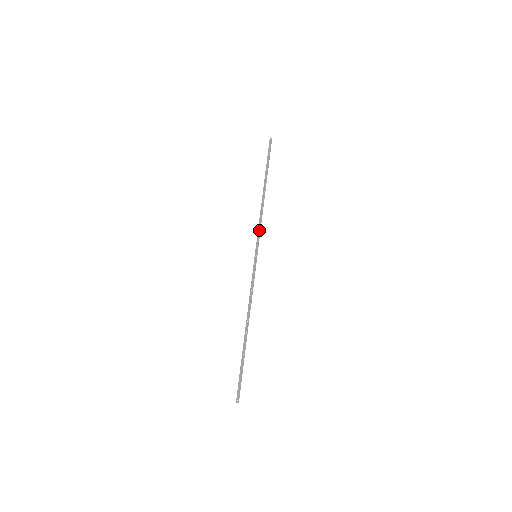
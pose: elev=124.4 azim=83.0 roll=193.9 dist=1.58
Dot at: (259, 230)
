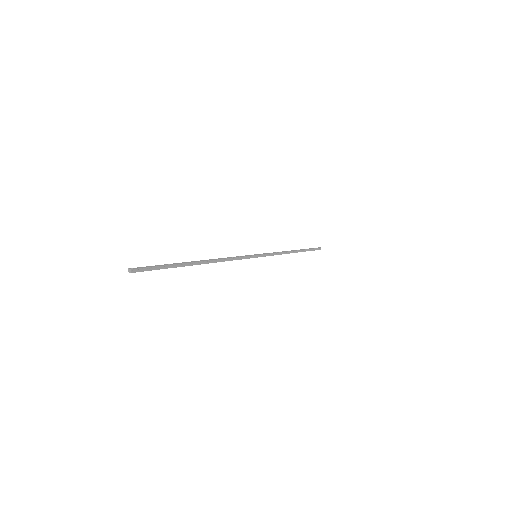
Dot at: (272, 253)
